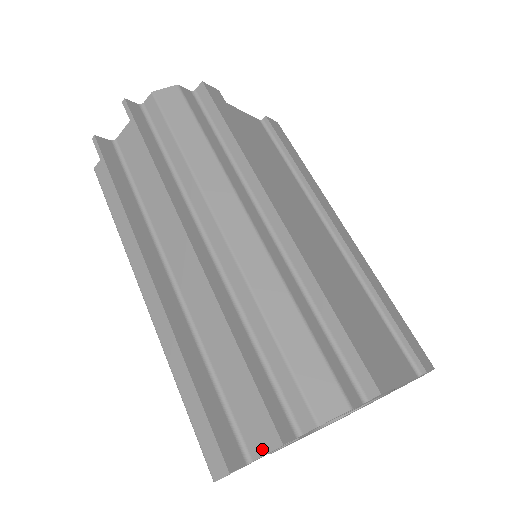
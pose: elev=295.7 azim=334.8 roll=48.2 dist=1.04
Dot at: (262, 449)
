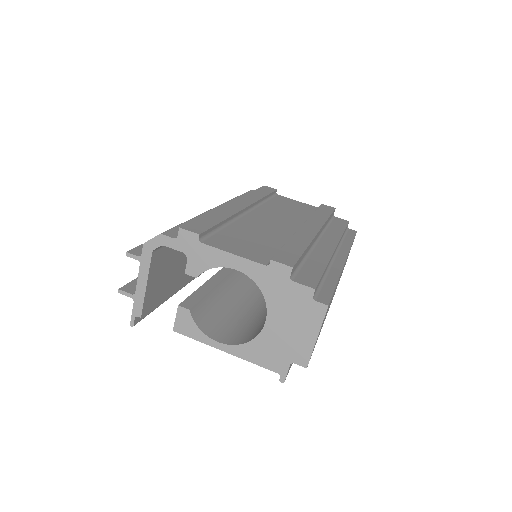
Dot at: (139, 282)
